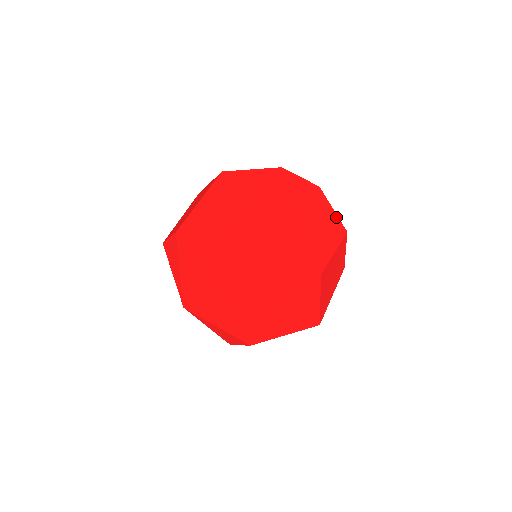
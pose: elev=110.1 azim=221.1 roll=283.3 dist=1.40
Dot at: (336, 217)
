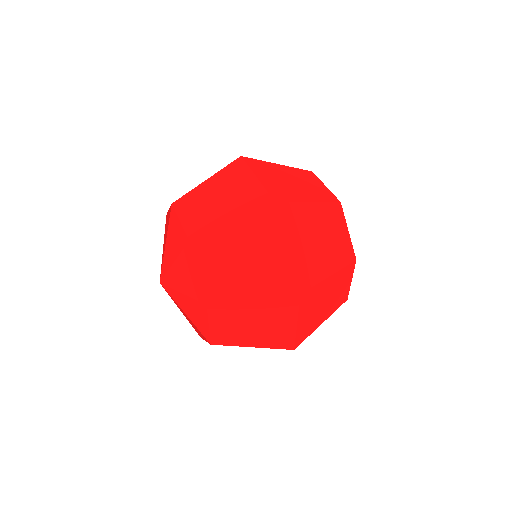
Dot at: (327, 190)
